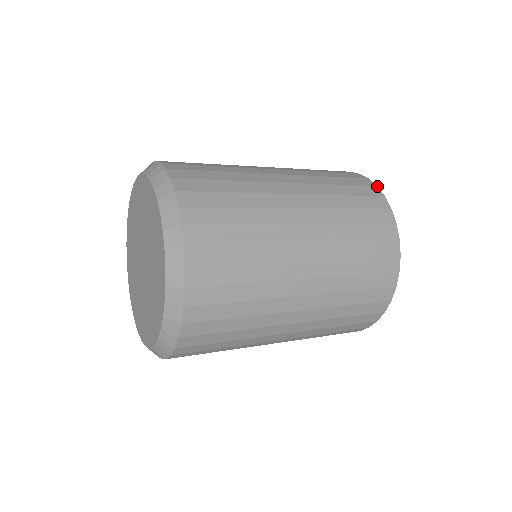
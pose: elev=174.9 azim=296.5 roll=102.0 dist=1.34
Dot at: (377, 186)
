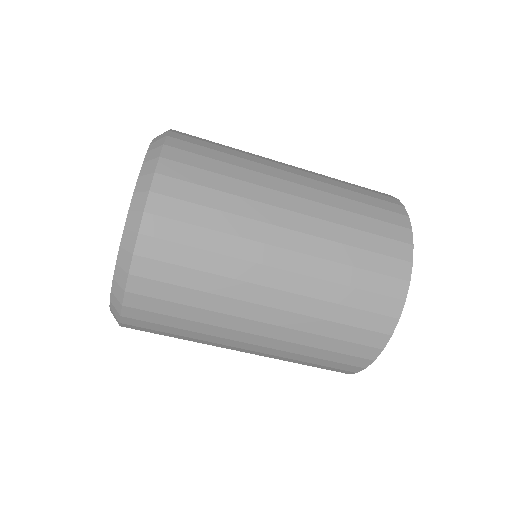
Dot at: occluded
